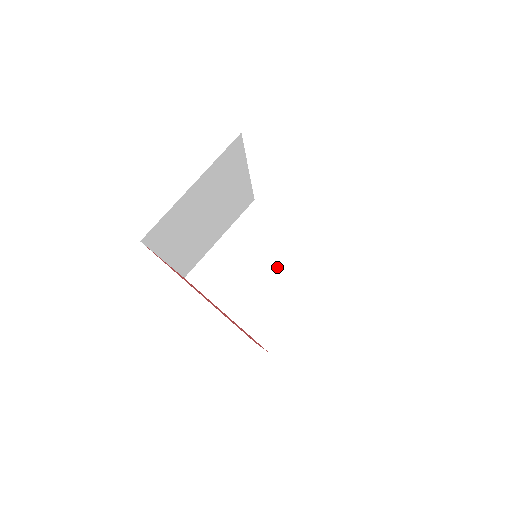
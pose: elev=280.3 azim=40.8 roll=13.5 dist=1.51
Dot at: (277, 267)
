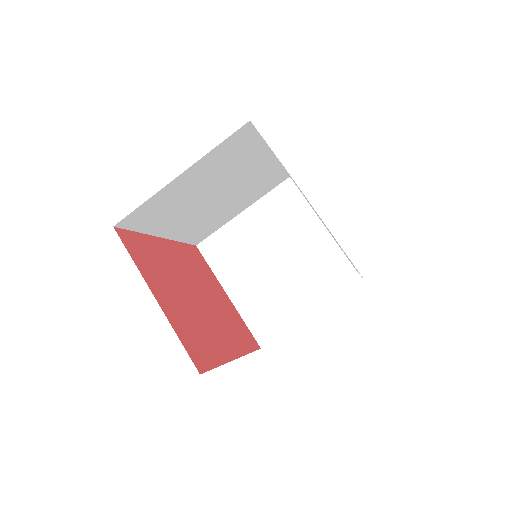
Dot at: (294, 260)
